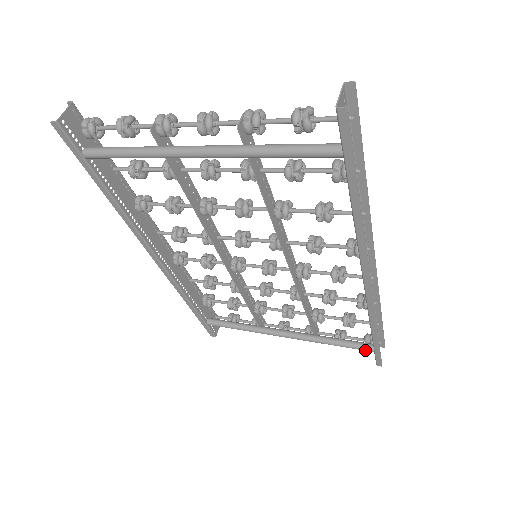
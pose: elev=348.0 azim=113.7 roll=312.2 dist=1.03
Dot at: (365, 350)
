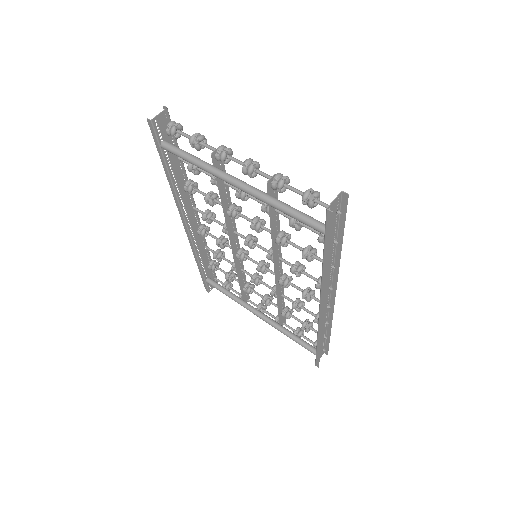
Dot at: (310, 351)
